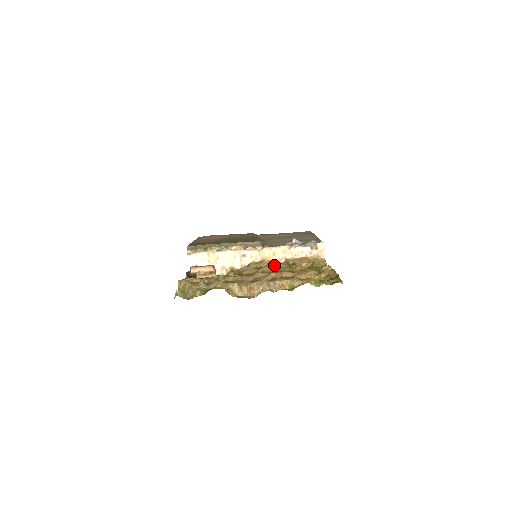
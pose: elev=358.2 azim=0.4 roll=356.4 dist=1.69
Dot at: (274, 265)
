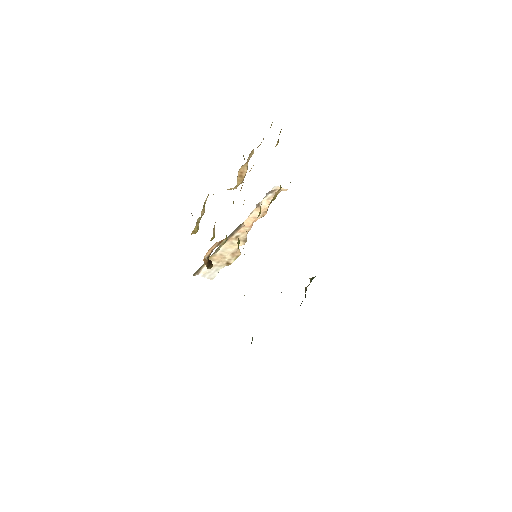
Dot at: occluded
